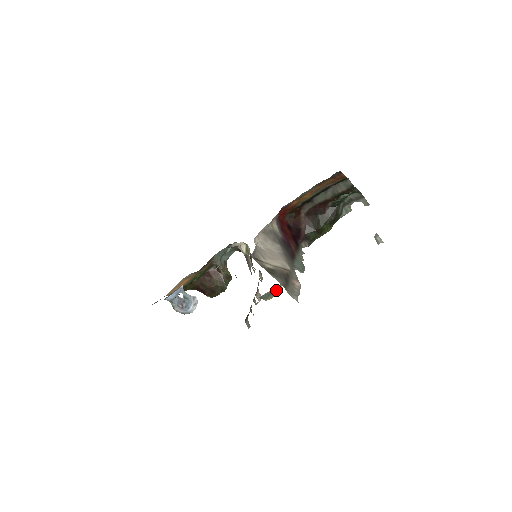
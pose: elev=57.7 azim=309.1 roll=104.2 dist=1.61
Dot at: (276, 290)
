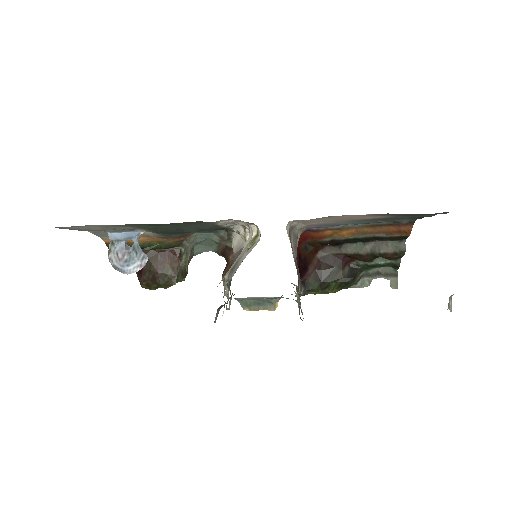
Dot at: (269, 302)
